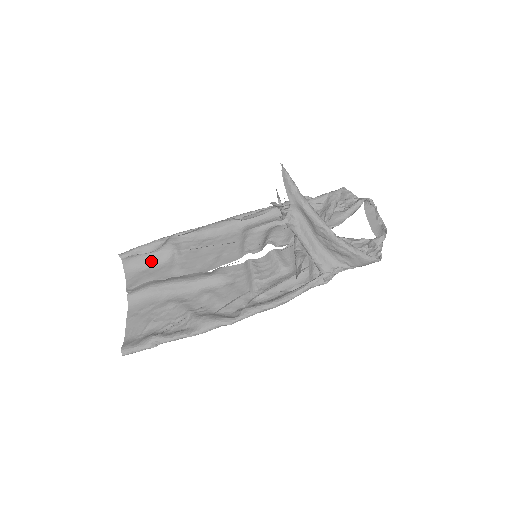
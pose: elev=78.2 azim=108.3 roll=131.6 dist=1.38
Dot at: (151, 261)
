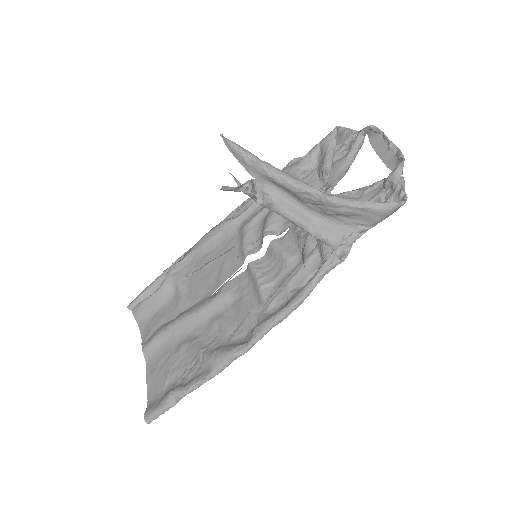
Dot at: (158, 302)
